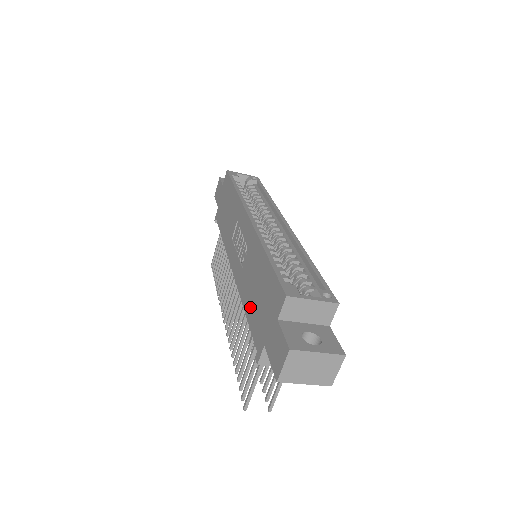
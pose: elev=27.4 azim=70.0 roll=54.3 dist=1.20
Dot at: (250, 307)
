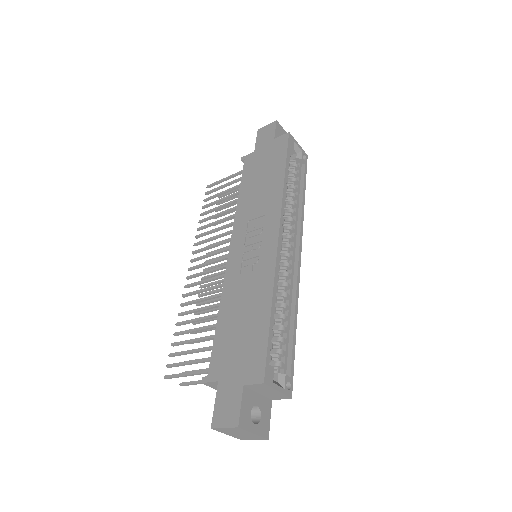
Dot at: (226, 324)
